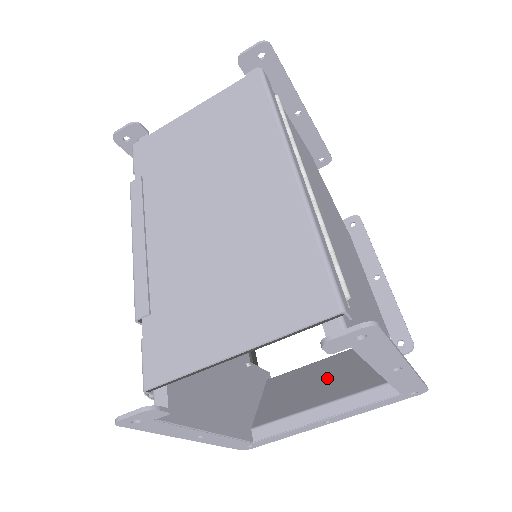
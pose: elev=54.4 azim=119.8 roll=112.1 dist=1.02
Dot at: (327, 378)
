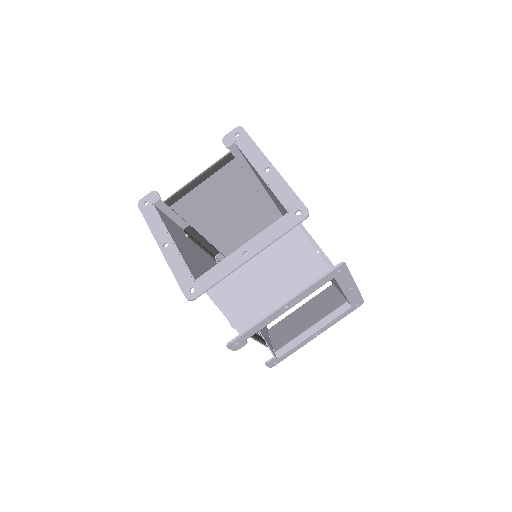
Dot at: (268, 274)
